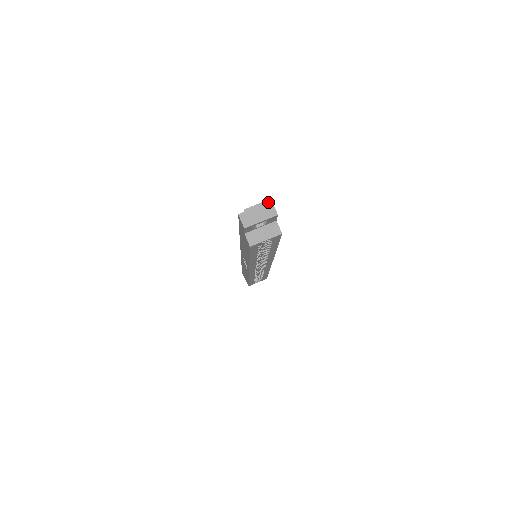
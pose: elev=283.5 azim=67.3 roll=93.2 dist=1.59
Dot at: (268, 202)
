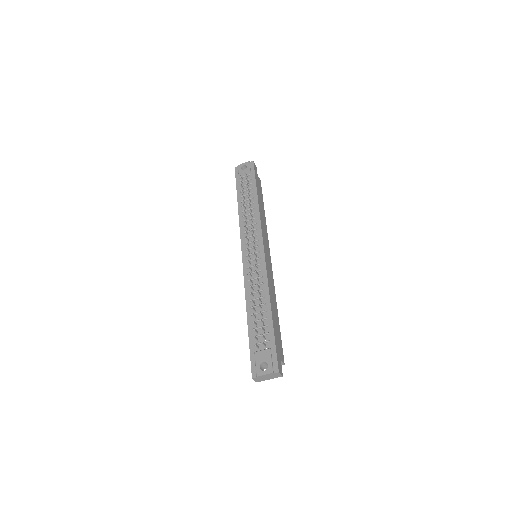
Dot at: (276, 373)
